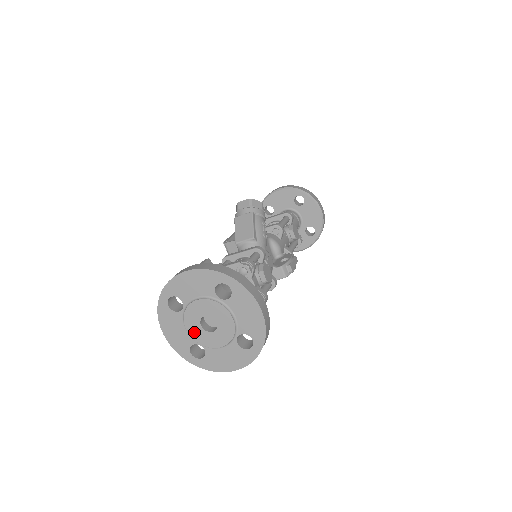
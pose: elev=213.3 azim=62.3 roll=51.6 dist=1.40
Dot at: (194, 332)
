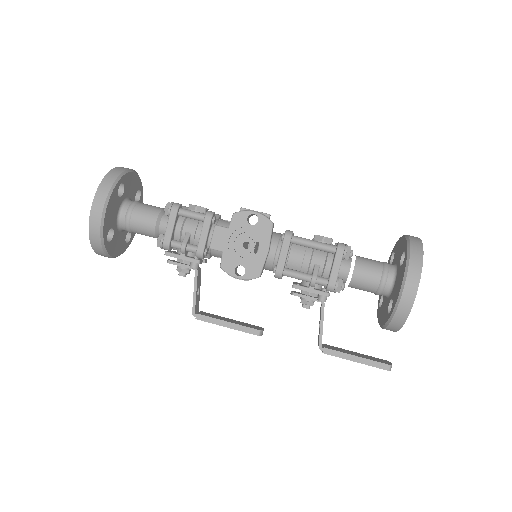
Dot at: occluded
